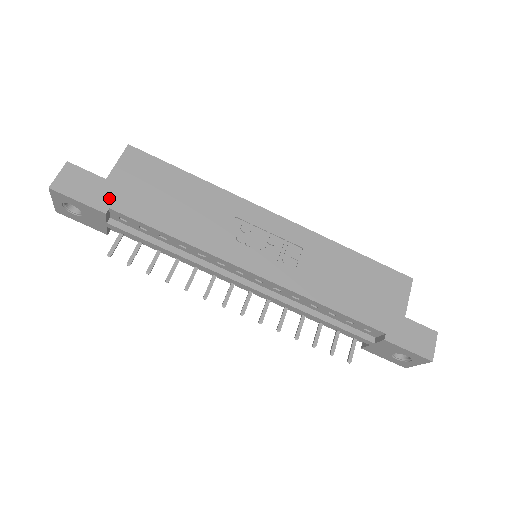
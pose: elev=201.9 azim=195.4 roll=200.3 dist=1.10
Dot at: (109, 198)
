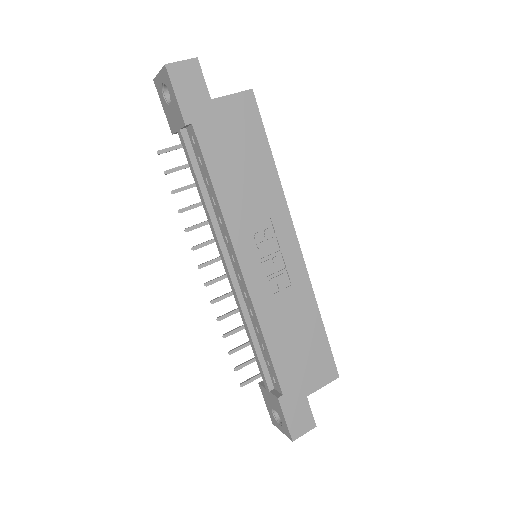
Dot at: (199, 116)
